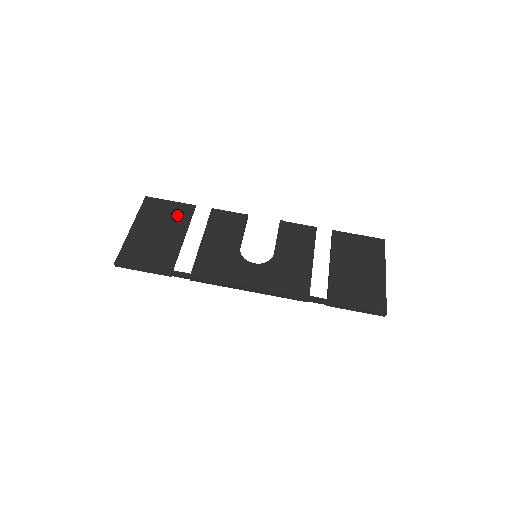
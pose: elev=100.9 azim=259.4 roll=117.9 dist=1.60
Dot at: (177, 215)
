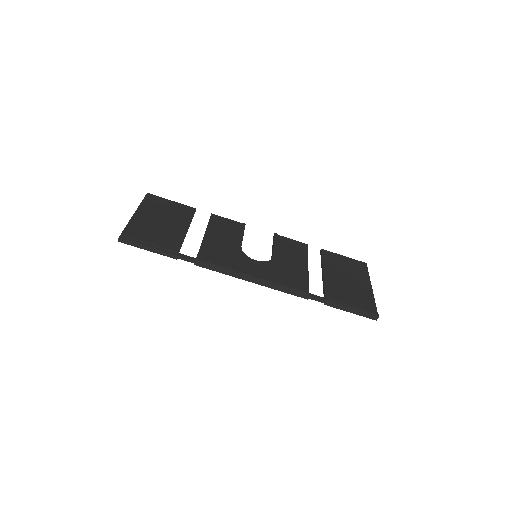
Dot at: (179, 212)
